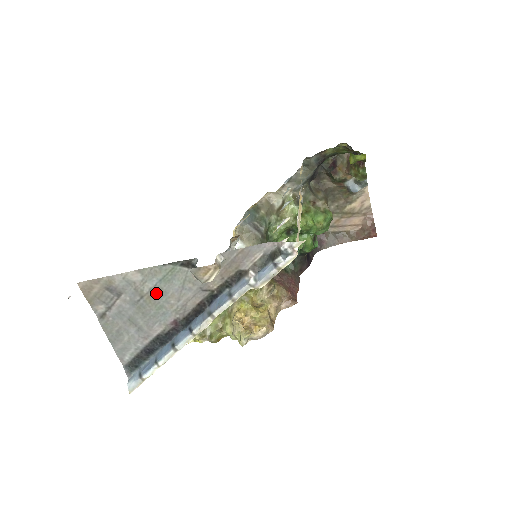
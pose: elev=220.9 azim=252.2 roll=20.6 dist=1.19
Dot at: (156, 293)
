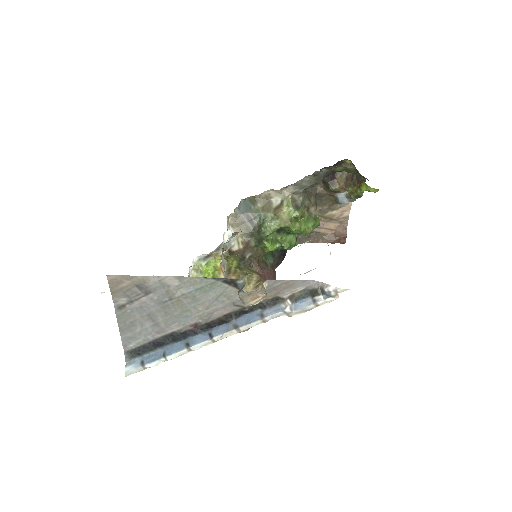
Dot at: (187, 299)
